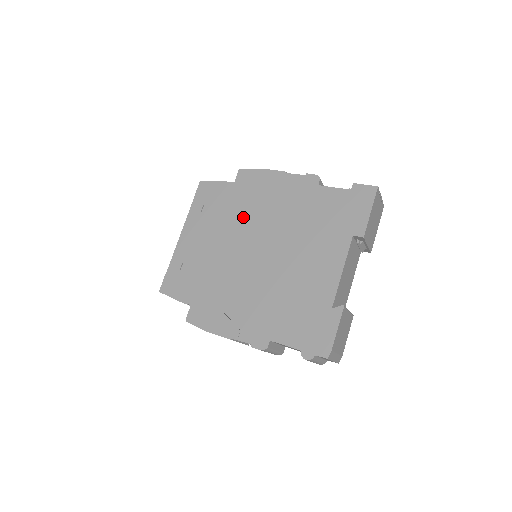
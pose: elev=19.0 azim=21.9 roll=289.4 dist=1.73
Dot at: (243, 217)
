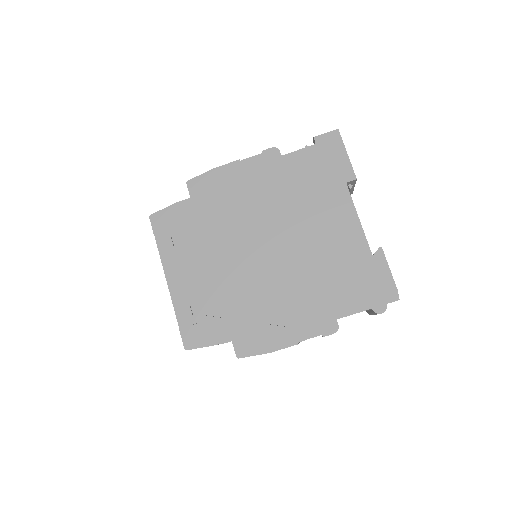
Dot at: (226, 225)
